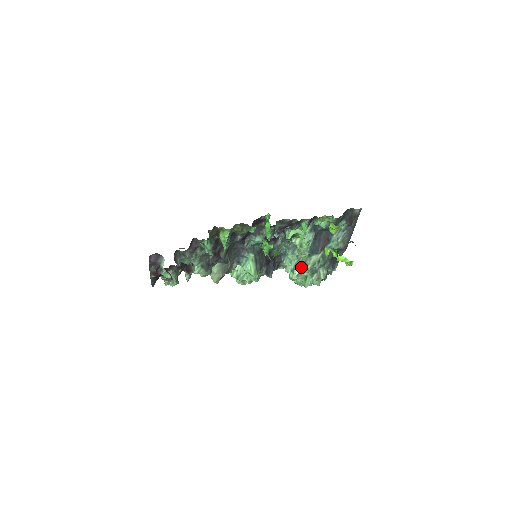
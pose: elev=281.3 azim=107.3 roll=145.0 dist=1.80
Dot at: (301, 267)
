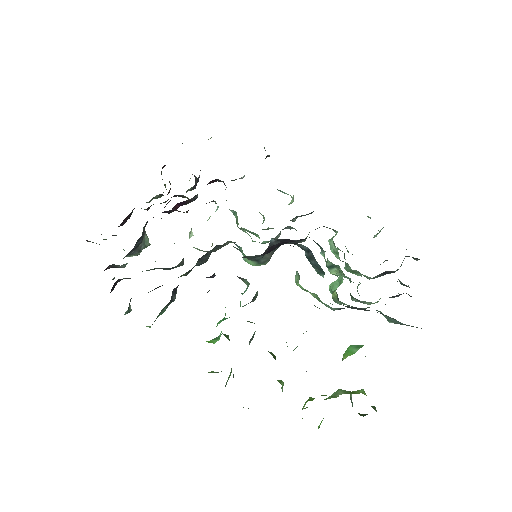
Dot at: (330, 290)
